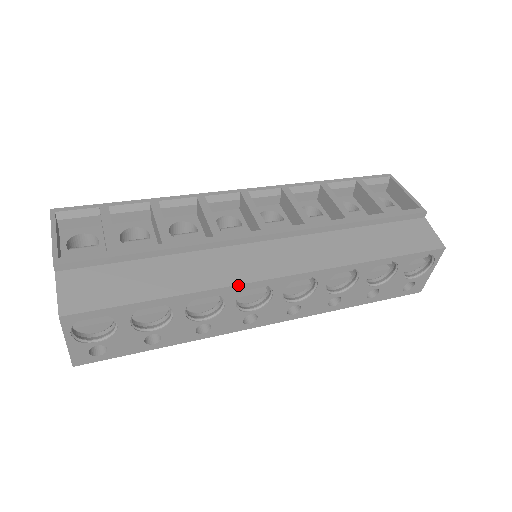
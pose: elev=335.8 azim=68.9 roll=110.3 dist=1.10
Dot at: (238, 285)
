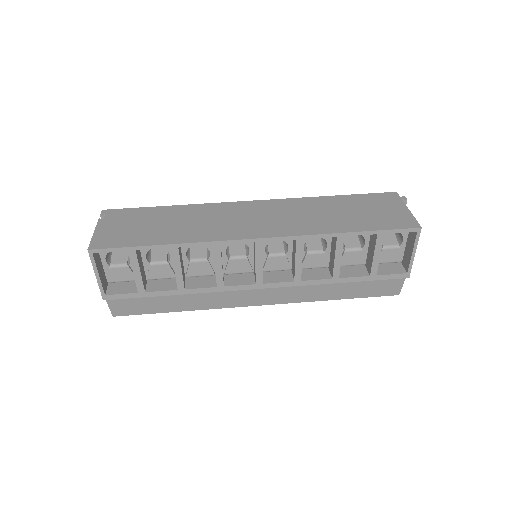
Dot at: occluded
